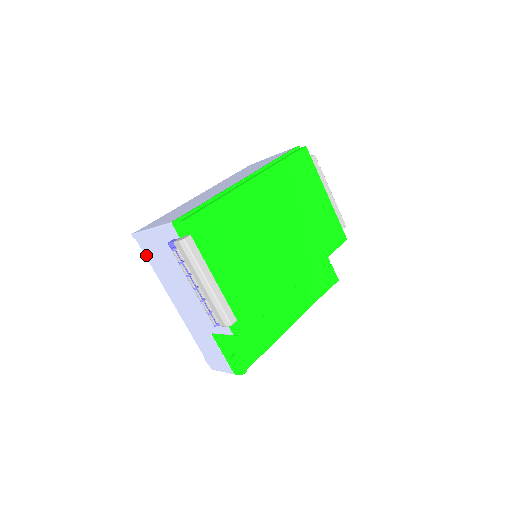
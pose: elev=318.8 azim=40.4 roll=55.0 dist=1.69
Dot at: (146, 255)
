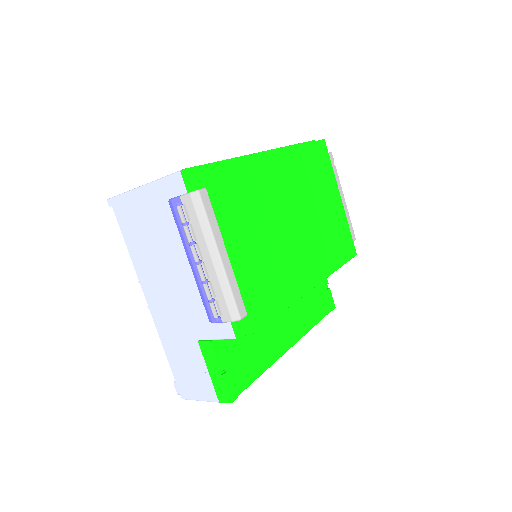
Dot at: (122, 229)
